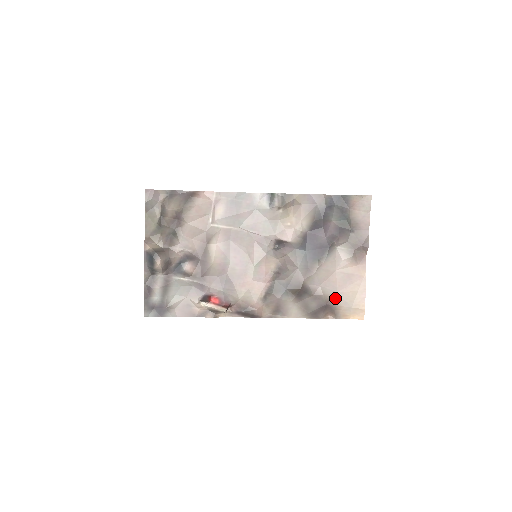
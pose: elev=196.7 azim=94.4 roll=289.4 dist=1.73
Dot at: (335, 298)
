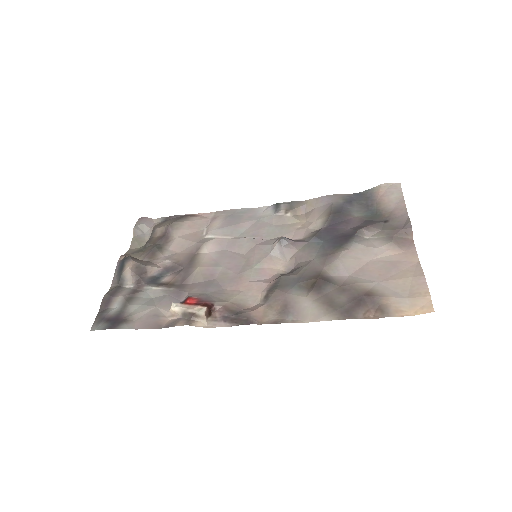
Dot at: (376, 288)
